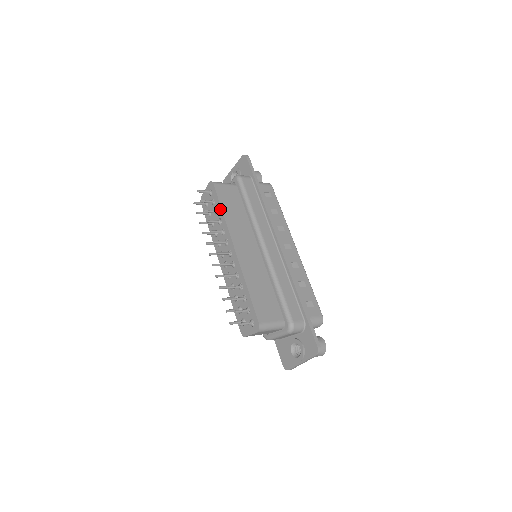
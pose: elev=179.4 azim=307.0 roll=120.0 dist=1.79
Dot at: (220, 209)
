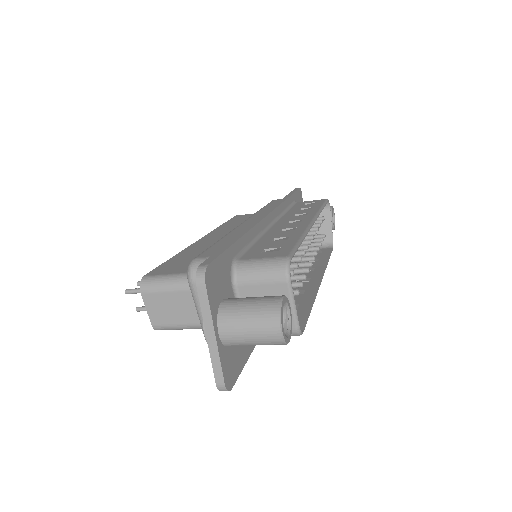
Dot at: occluded
